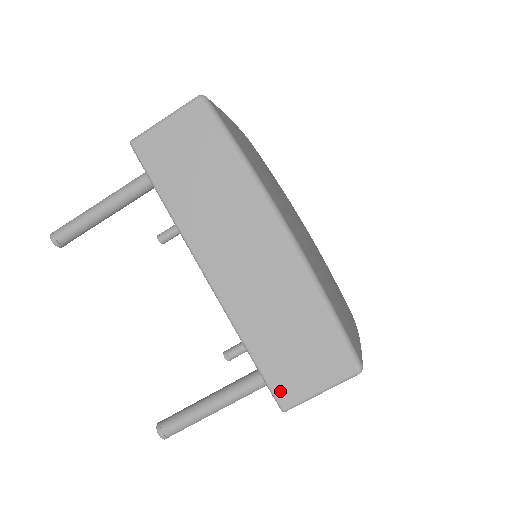
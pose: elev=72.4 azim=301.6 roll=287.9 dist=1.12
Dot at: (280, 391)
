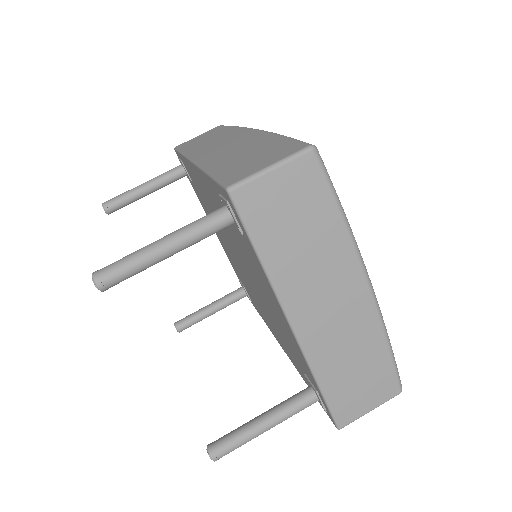
Dot at: (341, 415)
